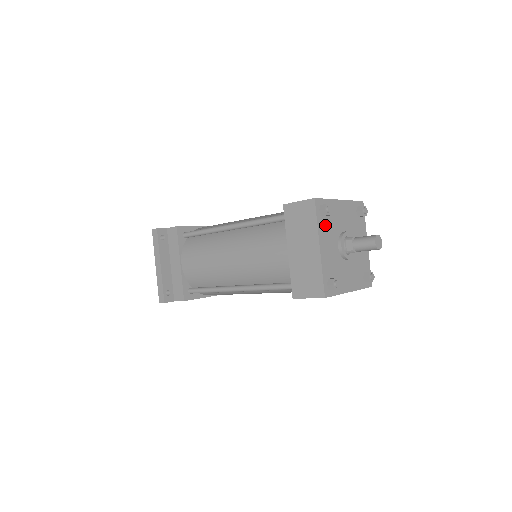
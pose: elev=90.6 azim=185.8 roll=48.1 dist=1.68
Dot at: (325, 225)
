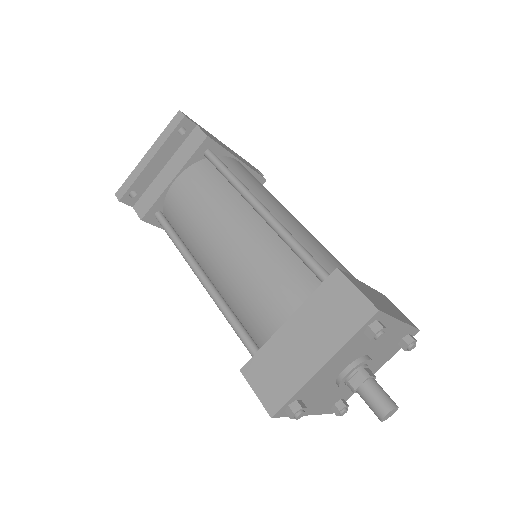
Dot at: (356, 343)
